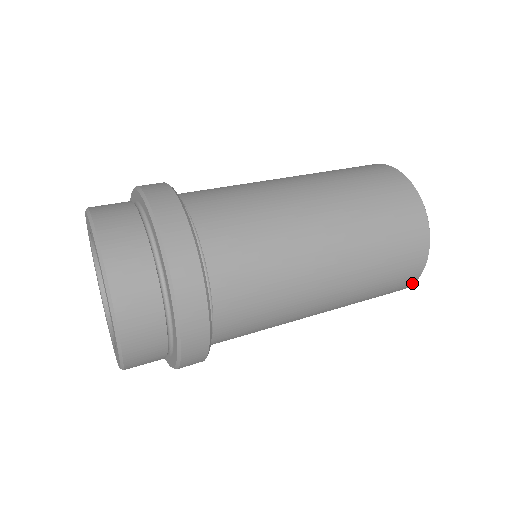
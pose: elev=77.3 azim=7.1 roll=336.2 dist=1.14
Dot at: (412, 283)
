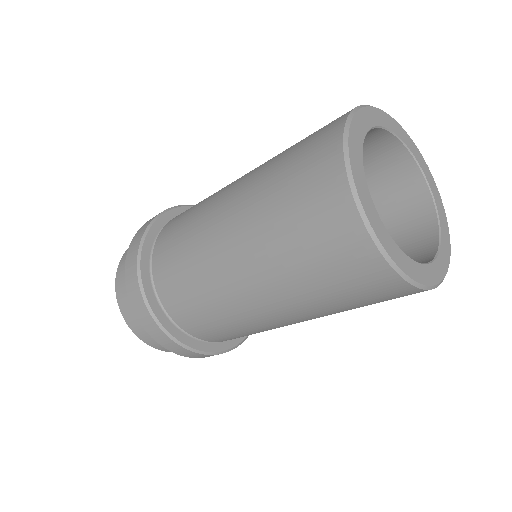
Dot at: occluded
